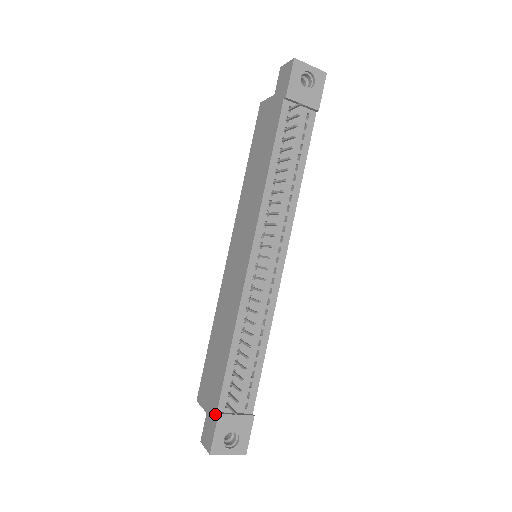
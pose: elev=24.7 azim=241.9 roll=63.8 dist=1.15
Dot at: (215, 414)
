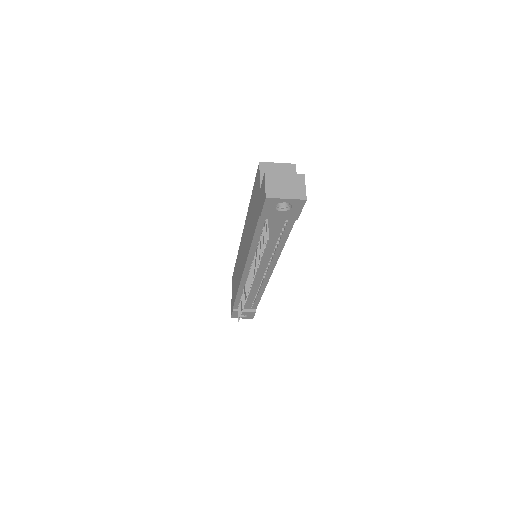
Dot at: (232, 308)
